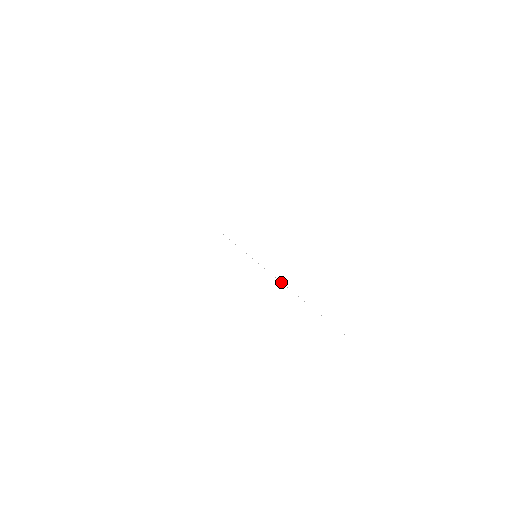
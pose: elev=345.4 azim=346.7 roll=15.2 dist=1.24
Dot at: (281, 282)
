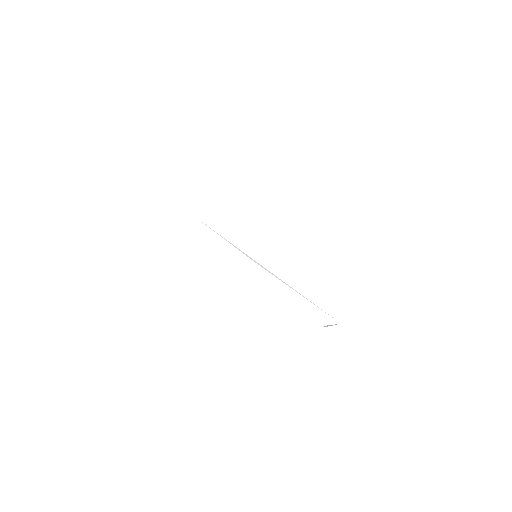
Dot at: (278, 278)
